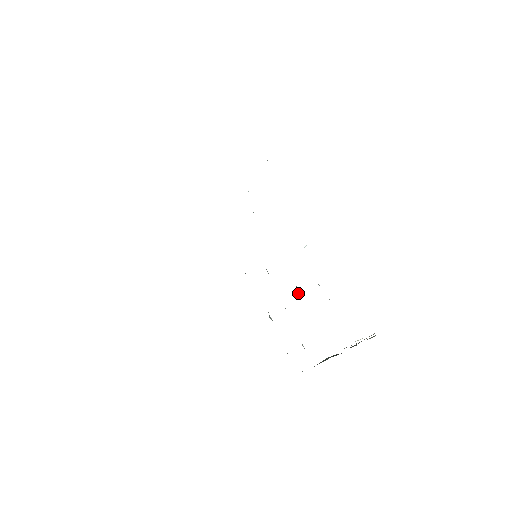
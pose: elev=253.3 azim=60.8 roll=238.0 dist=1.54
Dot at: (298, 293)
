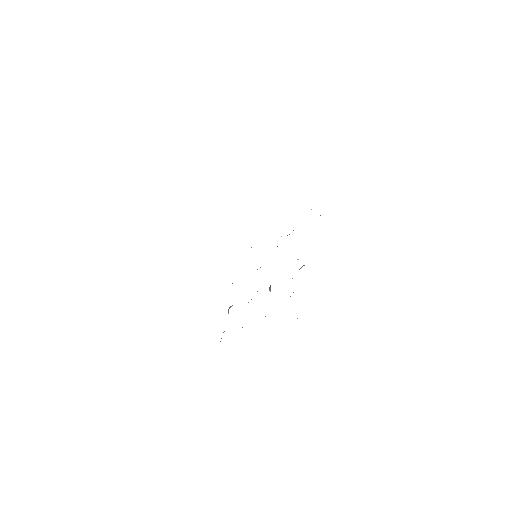
Dot at: (270, 287)
